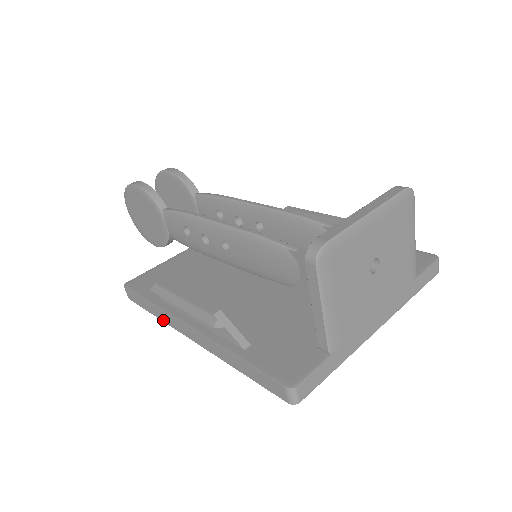
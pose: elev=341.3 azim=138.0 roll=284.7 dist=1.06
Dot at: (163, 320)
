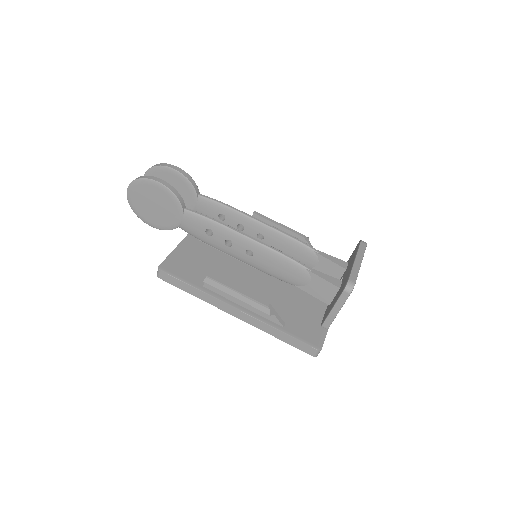
Dot at: (204, 300)
